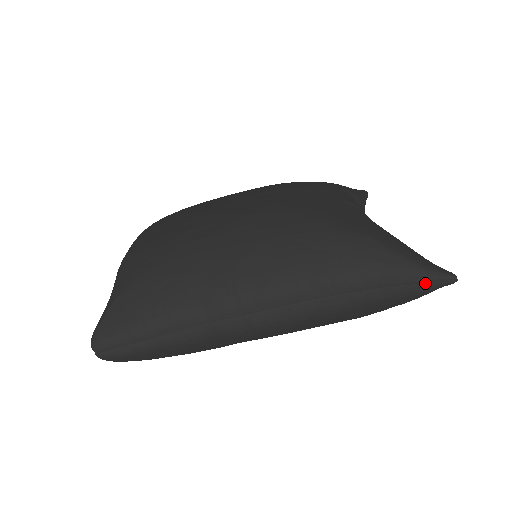
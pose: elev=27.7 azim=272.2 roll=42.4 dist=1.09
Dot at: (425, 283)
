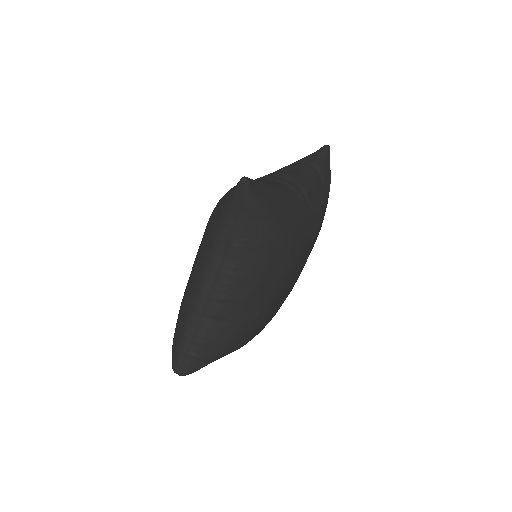
Dot at: (239, 196)
